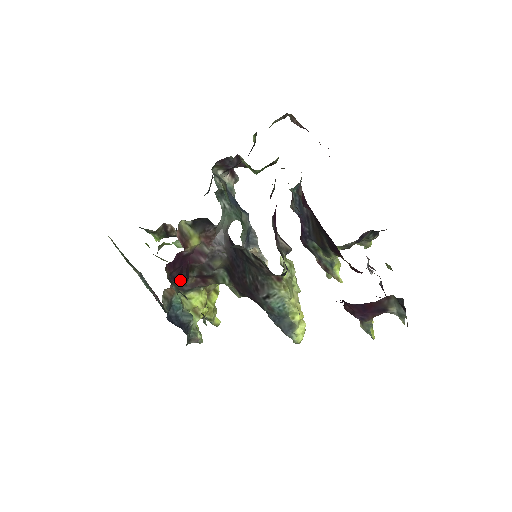
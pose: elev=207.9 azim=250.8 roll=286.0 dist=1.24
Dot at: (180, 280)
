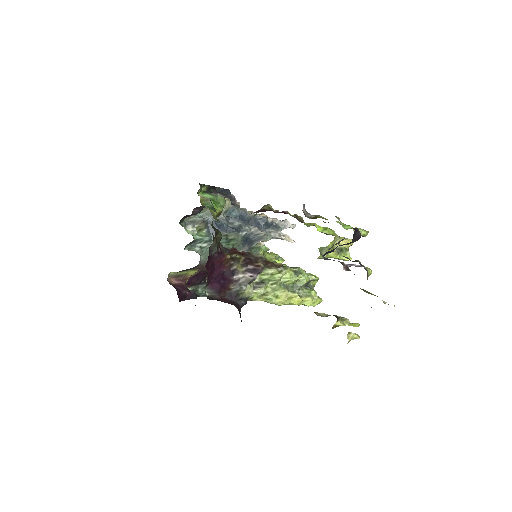
Dot at: occluded
